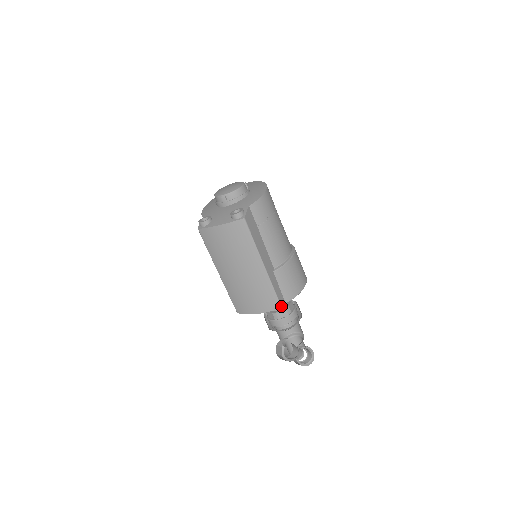
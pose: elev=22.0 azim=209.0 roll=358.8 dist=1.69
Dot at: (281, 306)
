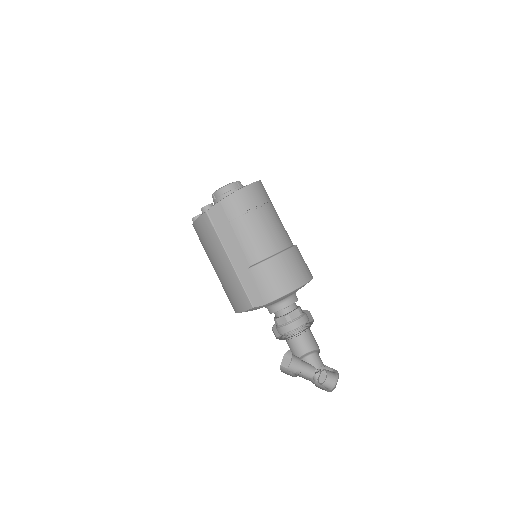
Dot at: (252, 306)
